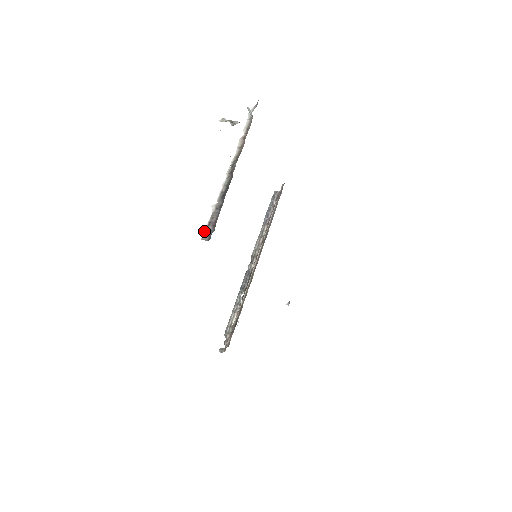
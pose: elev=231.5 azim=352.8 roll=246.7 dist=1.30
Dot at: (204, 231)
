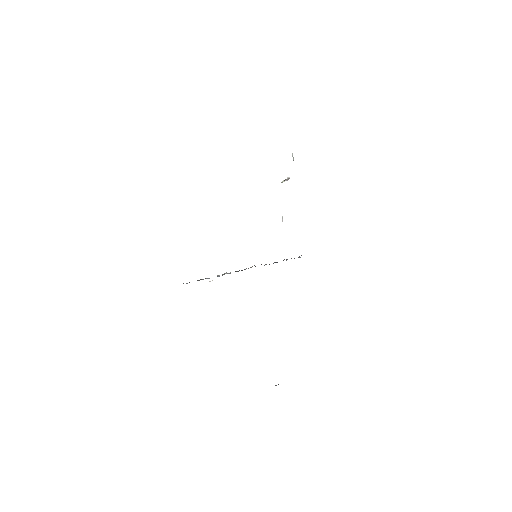
Dot at: occluded
